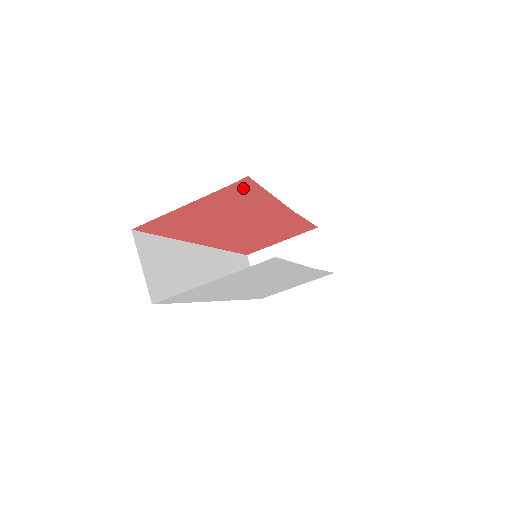
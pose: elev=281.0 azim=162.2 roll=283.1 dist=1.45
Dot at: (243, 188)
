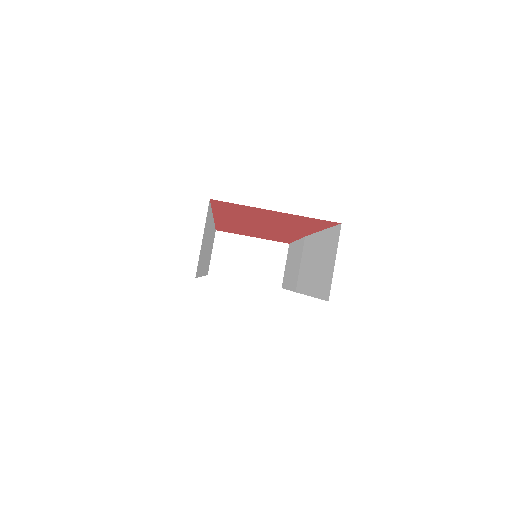
Dot at: (322, 223)
